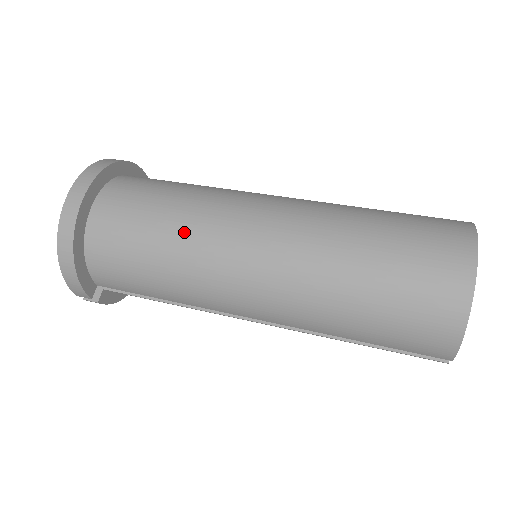
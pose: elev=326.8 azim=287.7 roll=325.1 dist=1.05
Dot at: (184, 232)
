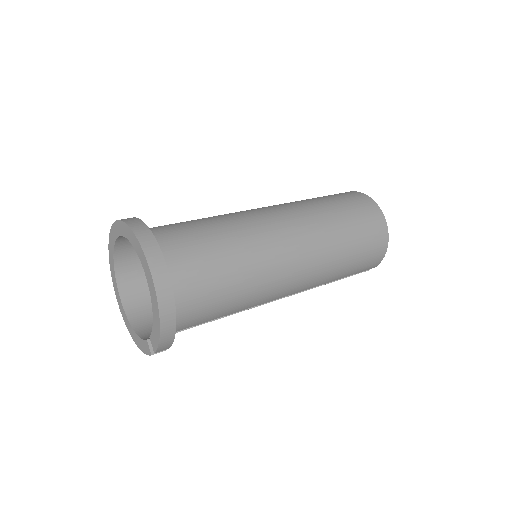
Dot at: (246, 256)
